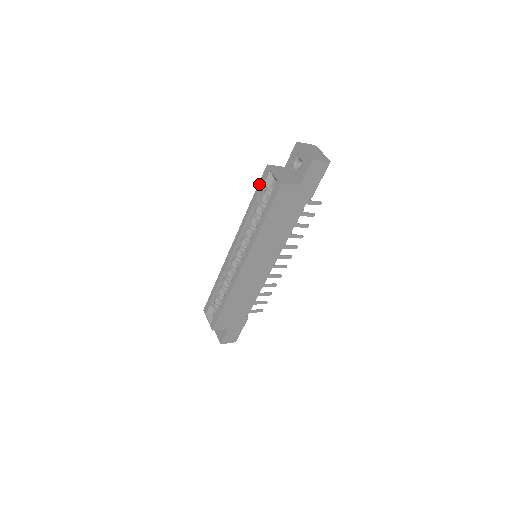
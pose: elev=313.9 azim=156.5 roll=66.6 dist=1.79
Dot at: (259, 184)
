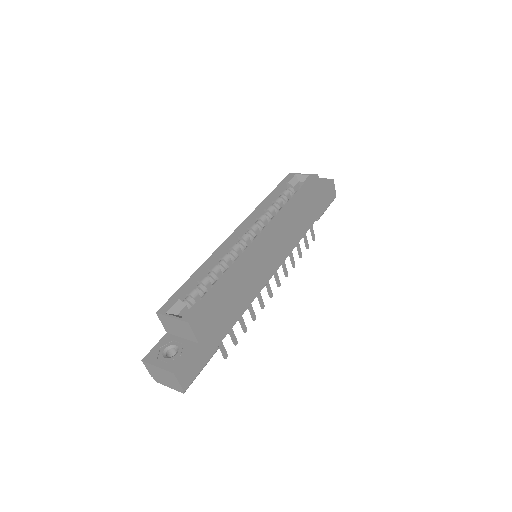
Dot at: (280, 184)
